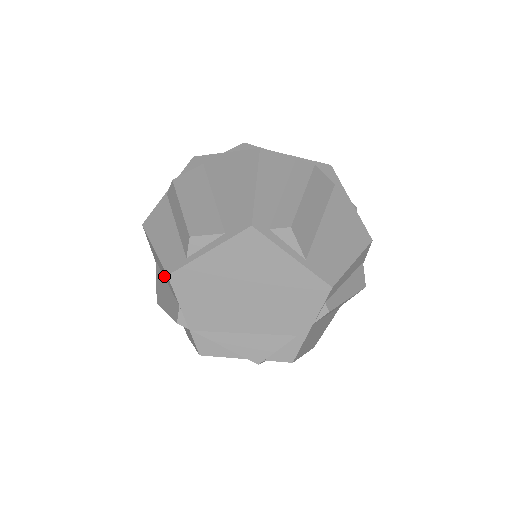
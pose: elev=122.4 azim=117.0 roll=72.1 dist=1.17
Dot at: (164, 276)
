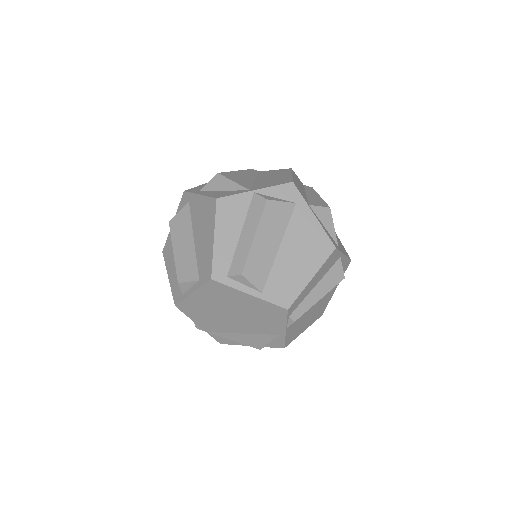
Dot at: occluded
